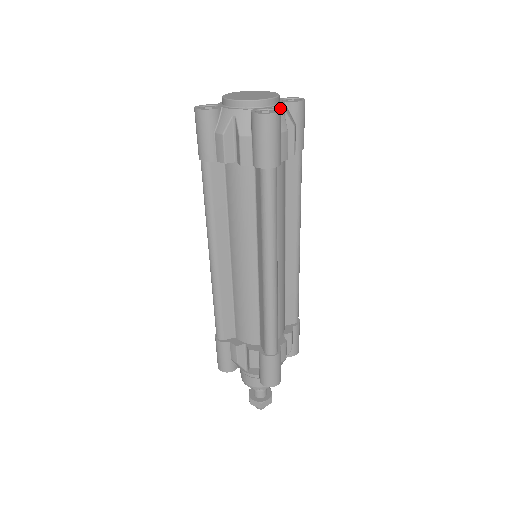
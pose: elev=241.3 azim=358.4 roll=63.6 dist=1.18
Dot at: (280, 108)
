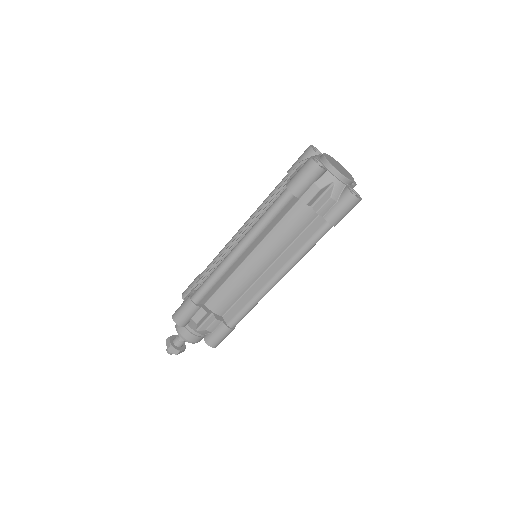
Dot at: occluded
